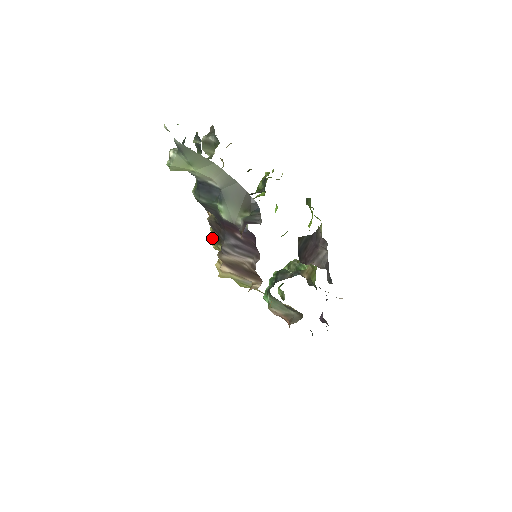
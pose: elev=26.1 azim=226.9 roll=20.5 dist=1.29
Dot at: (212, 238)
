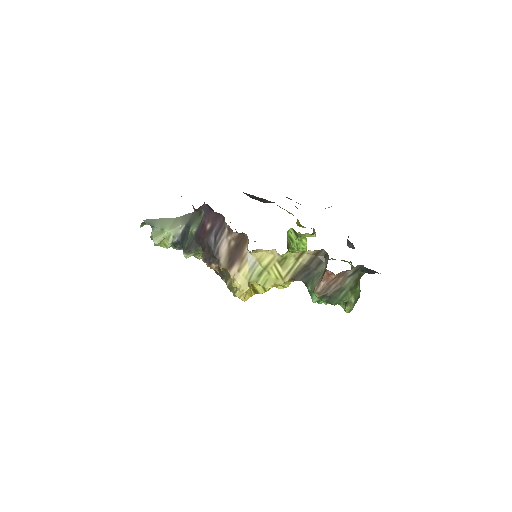
Dot at: occluded
